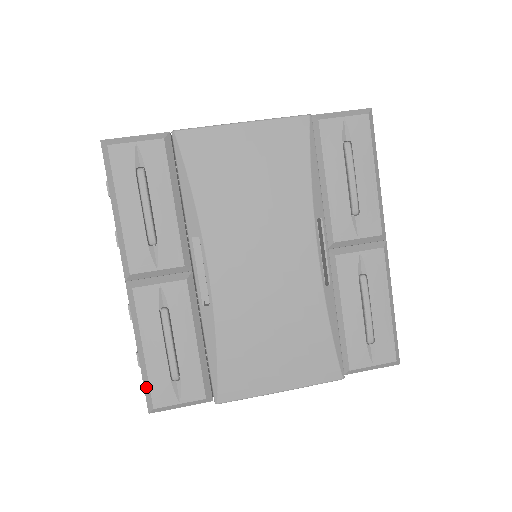
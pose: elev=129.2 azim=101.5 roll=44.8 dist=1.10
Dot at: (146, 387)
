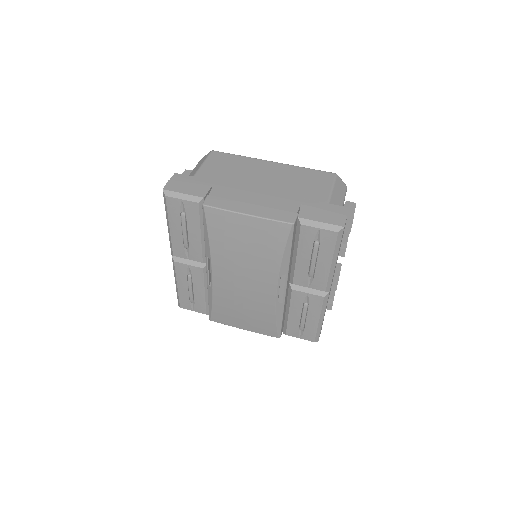
Dot at: (178, 298)
